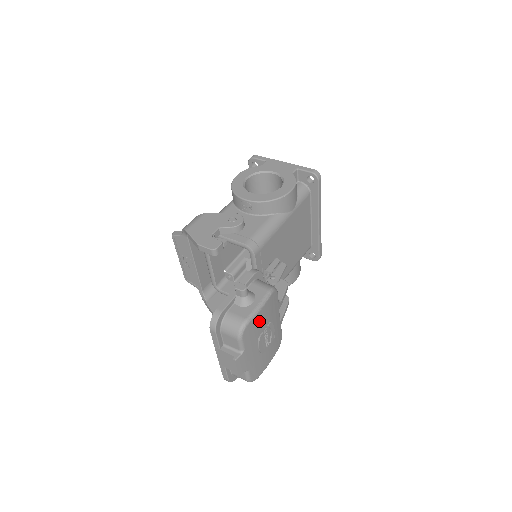
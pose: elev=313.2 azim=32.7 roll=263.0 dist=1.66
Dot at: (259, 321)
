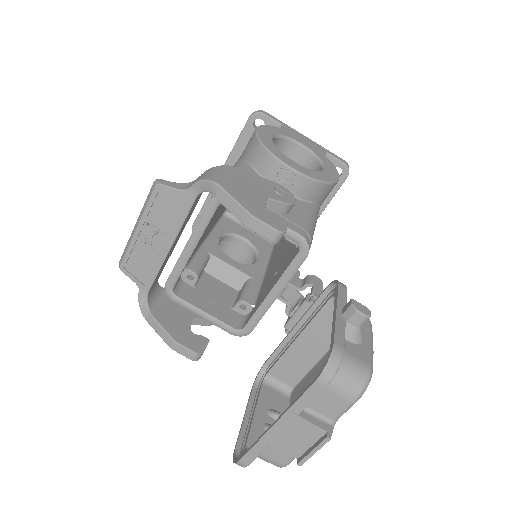
Dot at: occluded
